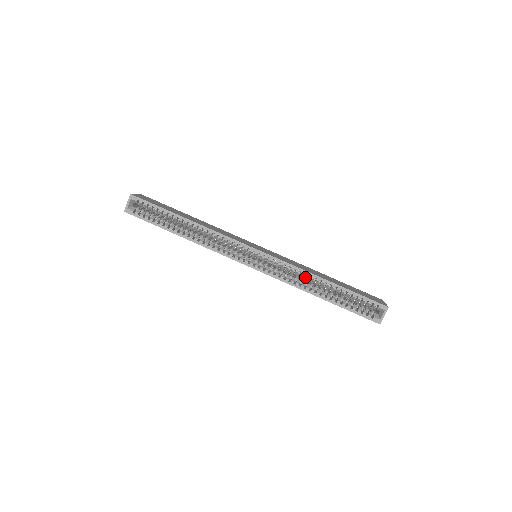
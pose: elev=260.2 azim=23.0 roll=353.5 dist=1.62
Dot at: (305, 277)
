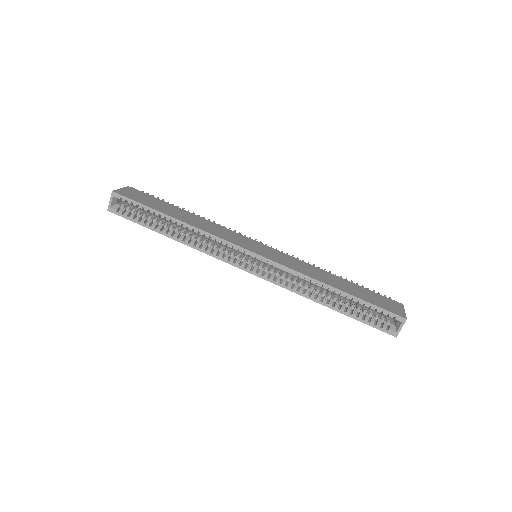
Dot at: (310, 283)
